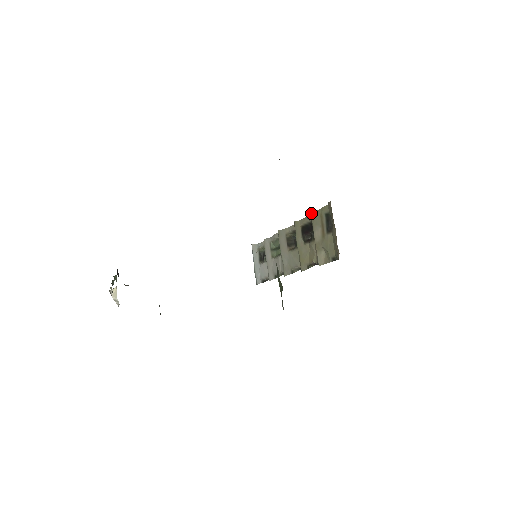
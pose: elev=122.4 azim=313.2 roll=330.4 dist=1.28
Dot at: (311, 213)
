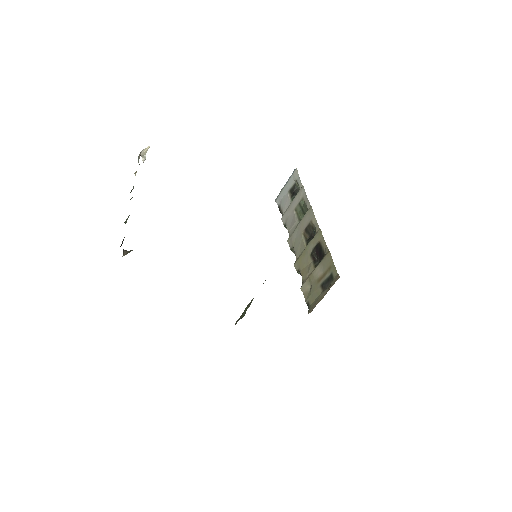
Dot at: (329, 252)
